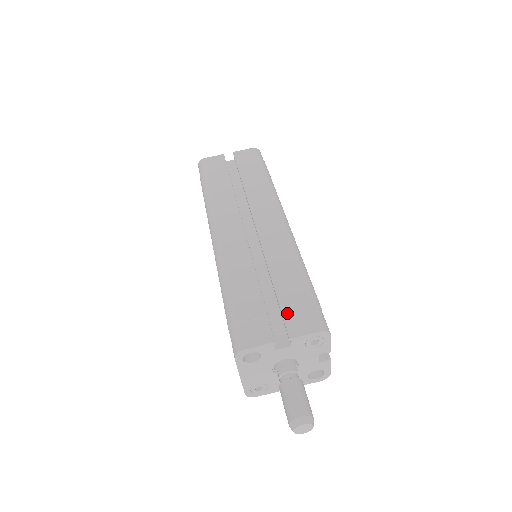
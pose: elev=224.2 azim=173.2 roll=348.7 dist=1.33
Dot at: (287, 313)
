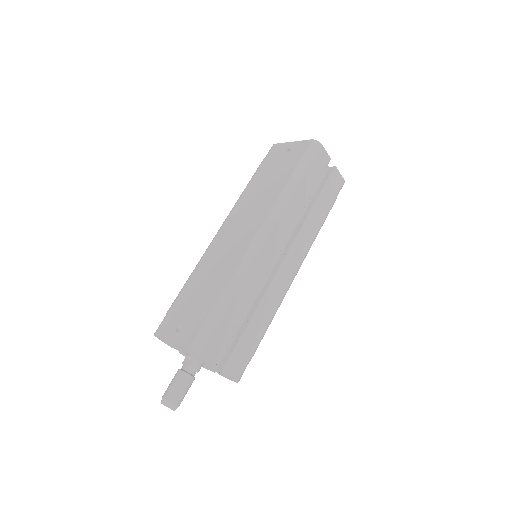
Dot at: (237, 352)
